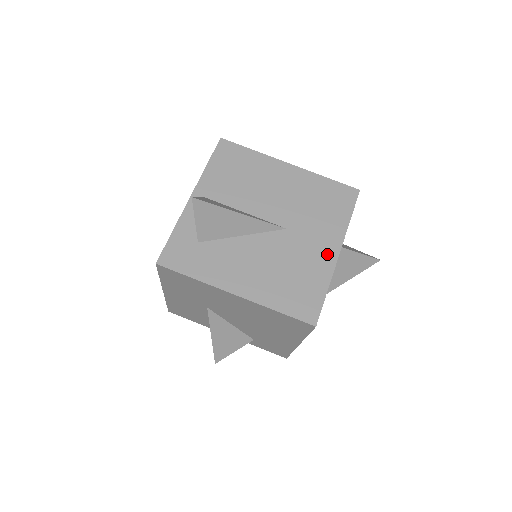
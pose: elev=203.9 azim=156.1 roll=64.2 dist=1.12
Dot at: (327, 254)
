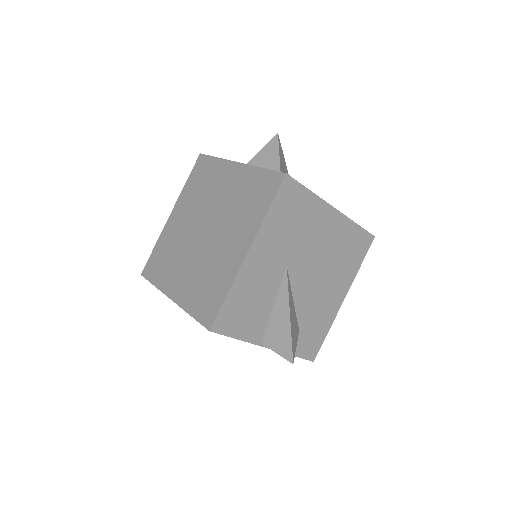
Dot at: occluded
